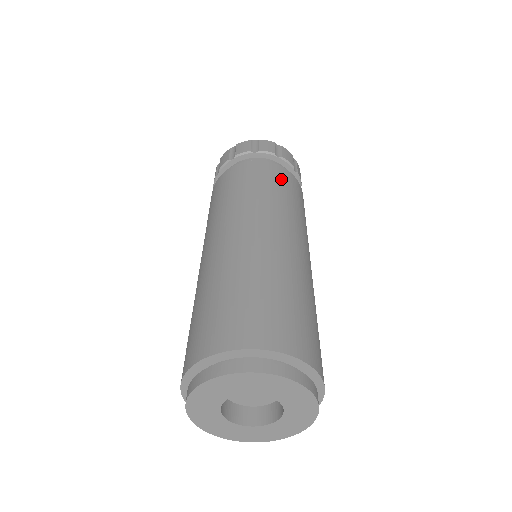
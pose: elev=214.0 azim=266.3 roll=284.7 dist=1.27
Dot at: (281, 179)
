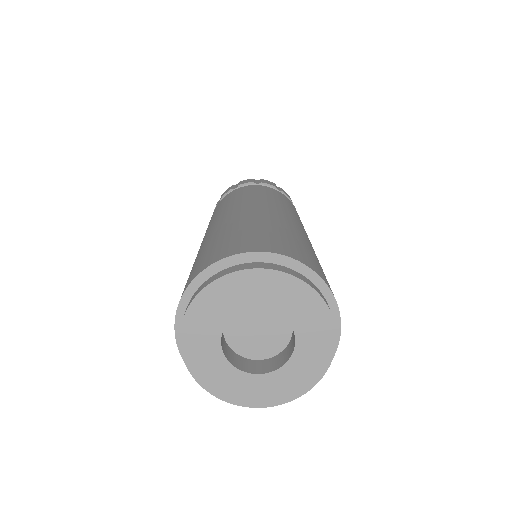
Dot at: (283, 198)
